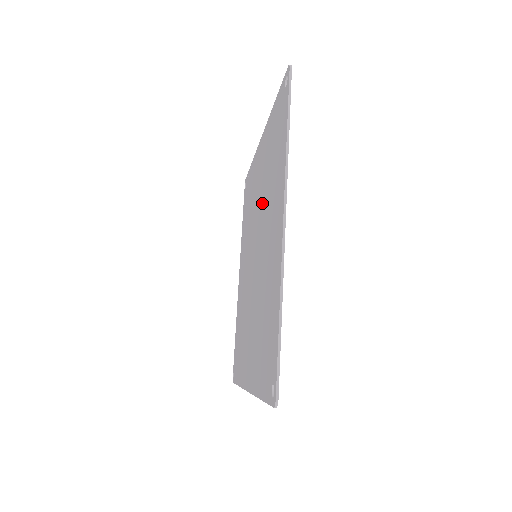
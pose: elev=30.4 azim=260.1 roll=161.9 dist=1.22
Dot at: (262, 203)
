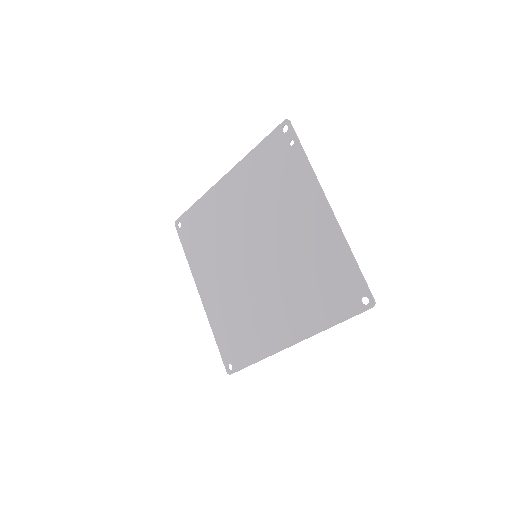
Dot at: (287, 260)
